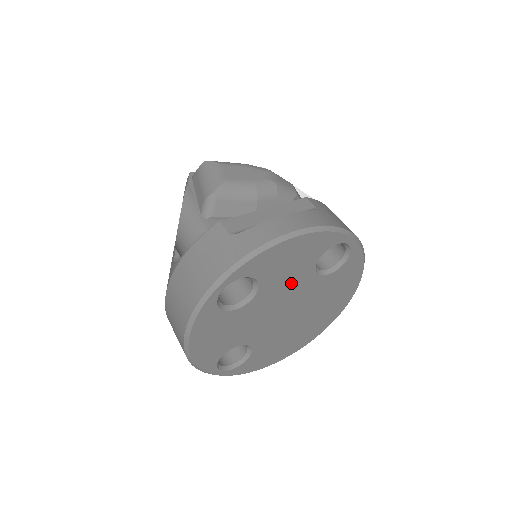
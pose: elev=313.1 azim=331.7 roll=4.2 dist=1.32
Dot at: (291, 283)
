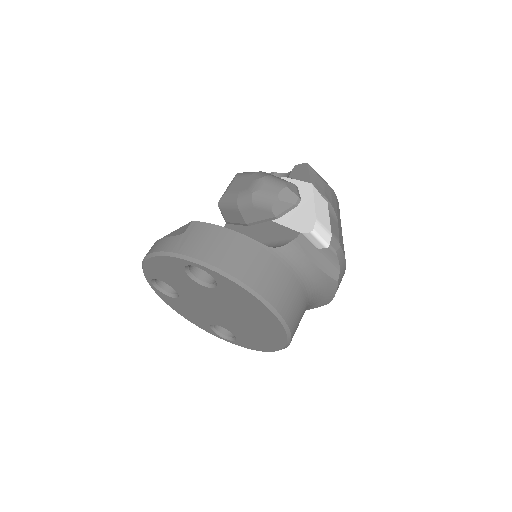
Dot at: (191, 289)
